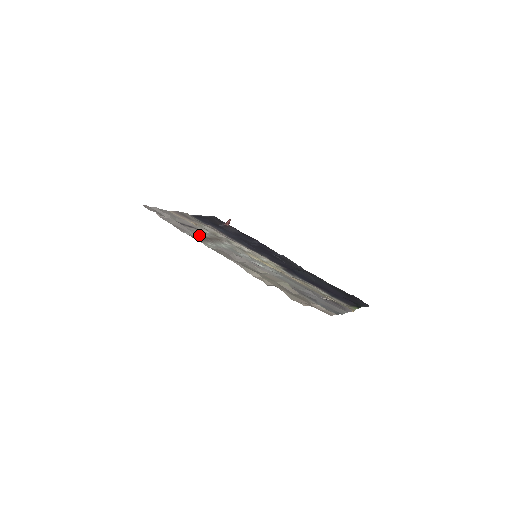
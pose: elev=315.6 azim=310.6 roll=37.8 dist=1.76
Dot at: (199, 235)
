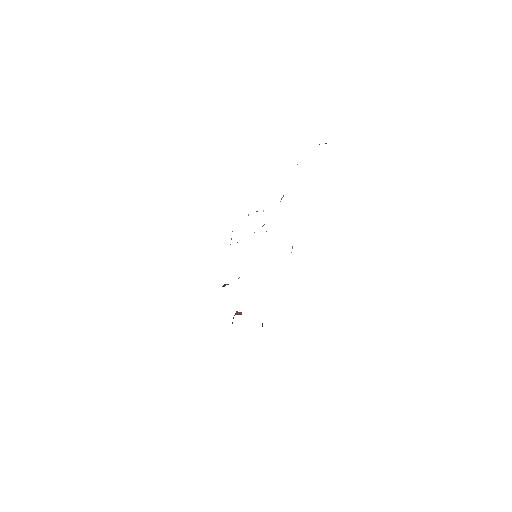
Dot at: occluded
